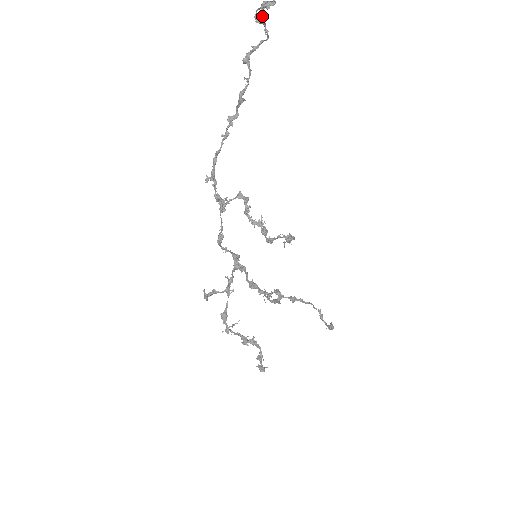
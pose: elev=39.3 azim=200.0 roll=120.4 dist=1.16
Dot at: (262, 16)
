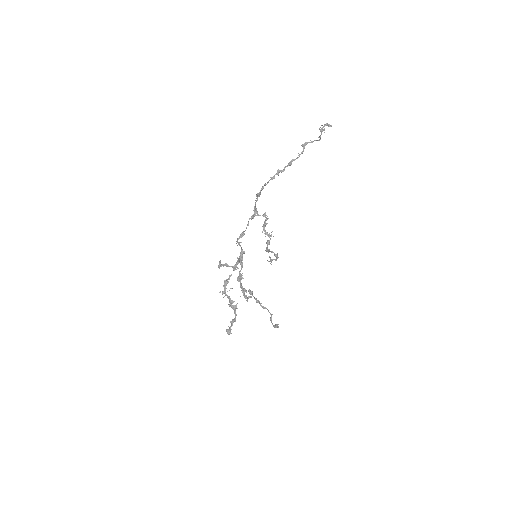
Dot at: (323, 129)
